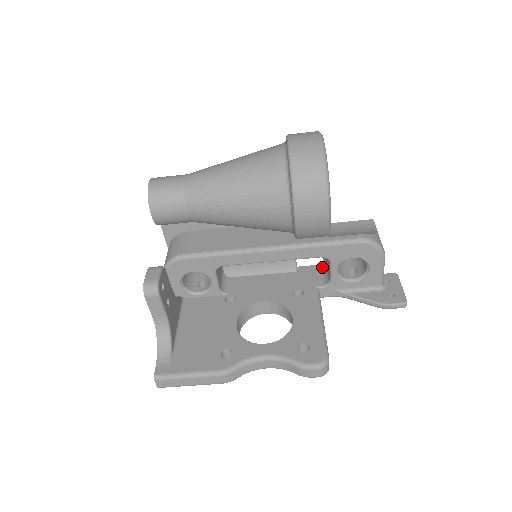
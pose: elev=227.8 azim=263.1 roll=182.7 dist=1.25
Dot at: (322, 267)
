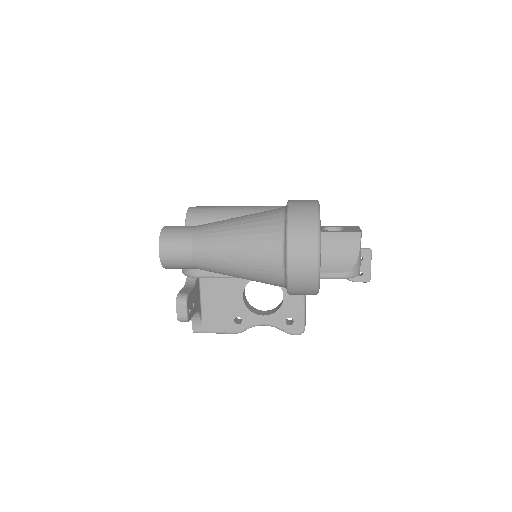
Dot at: occluded
